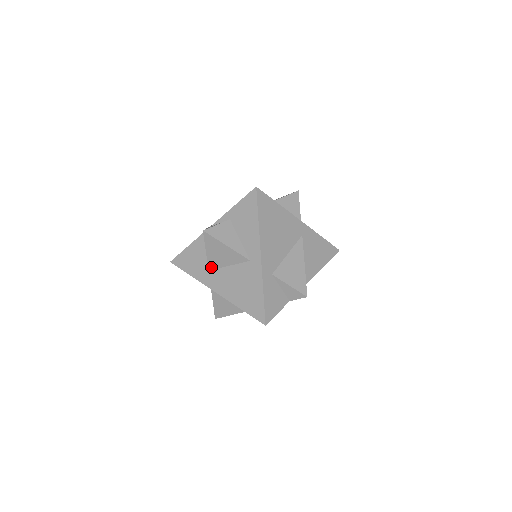
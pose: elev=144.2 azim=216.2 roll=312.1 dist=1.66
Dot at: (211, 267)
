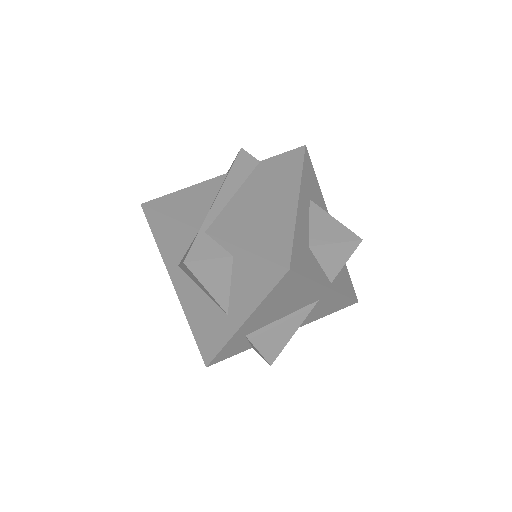
Dot at: (182, 269)
